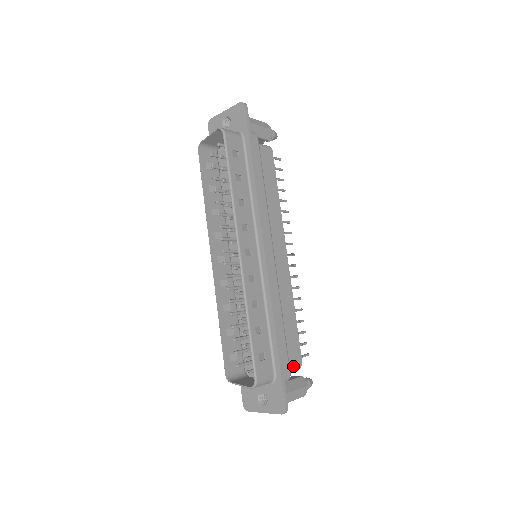
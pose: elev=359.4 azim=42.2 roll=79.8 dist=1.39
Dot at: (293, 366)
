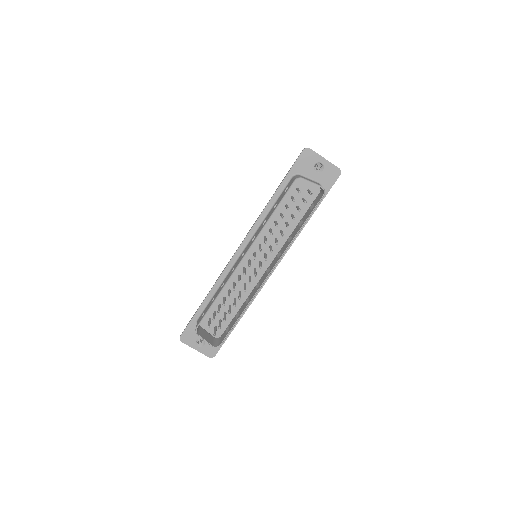
Dot at: occluded
